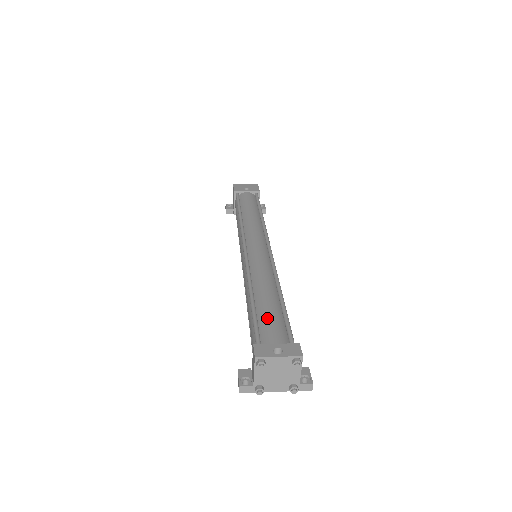
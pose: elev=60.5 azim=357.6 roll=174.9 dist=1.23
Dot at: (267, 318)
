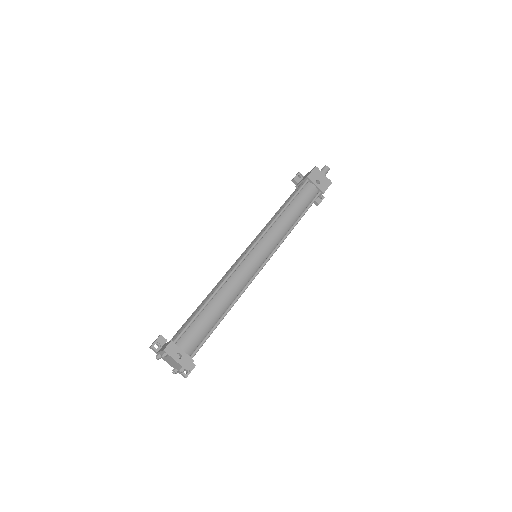
Dot at: (199, 326)
